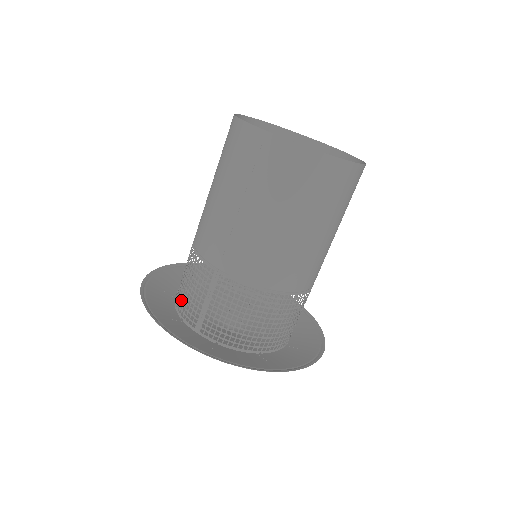
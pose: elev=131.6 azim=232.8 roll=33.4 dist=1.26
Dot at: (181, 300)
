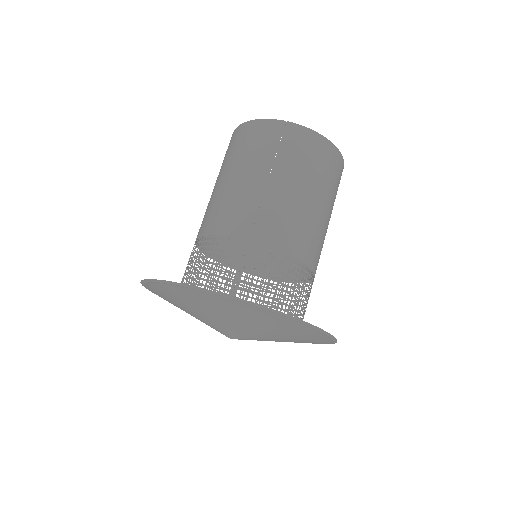
Dot at: (182, 306)
